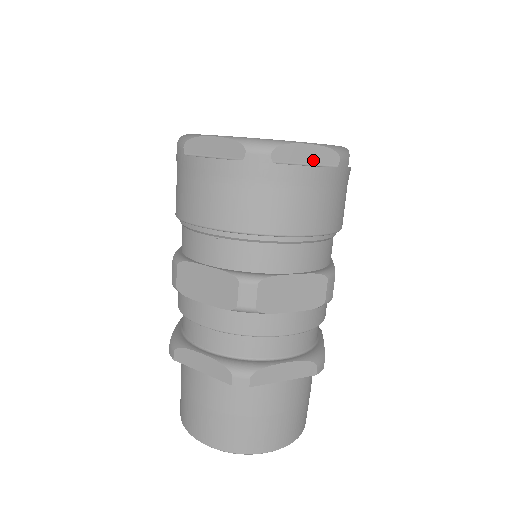
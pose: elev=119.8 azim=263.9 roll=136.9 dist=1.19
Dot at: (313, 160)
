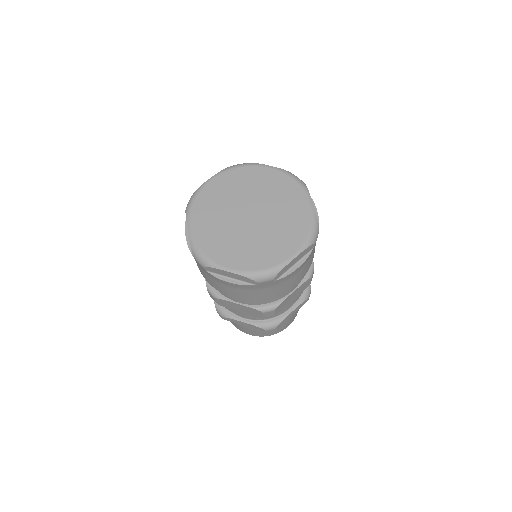
Dot at: (299, 259)
